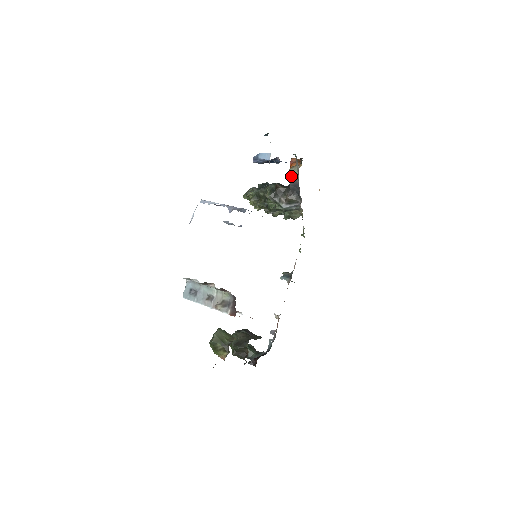
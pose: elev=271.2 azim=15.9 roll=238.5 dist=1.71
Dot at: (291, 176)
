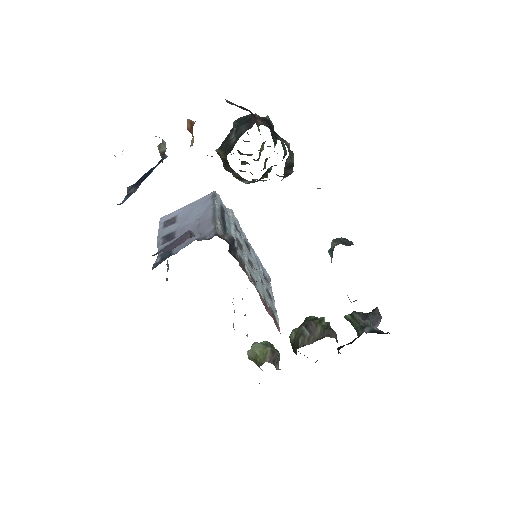
Dot at: occluded
